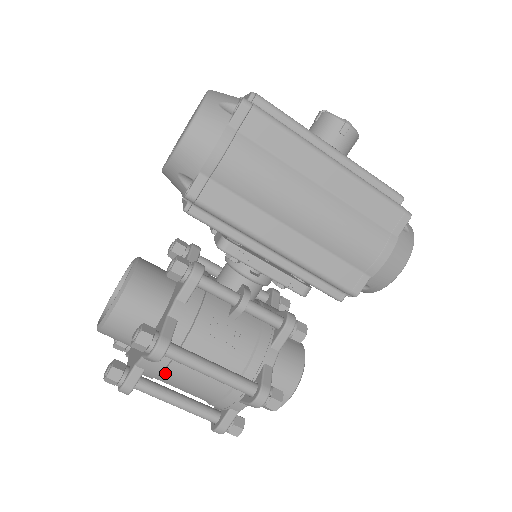
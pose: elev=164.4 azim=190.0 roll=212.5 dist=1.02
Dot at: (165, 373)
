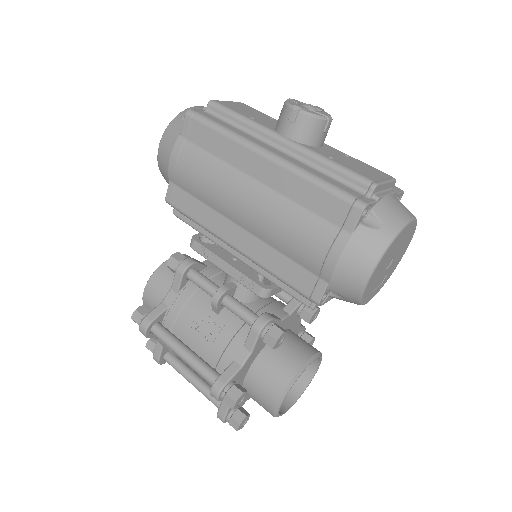
Dot at: (173, 352)
